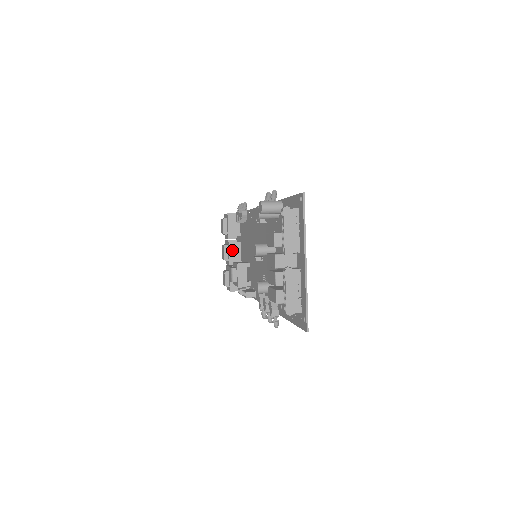
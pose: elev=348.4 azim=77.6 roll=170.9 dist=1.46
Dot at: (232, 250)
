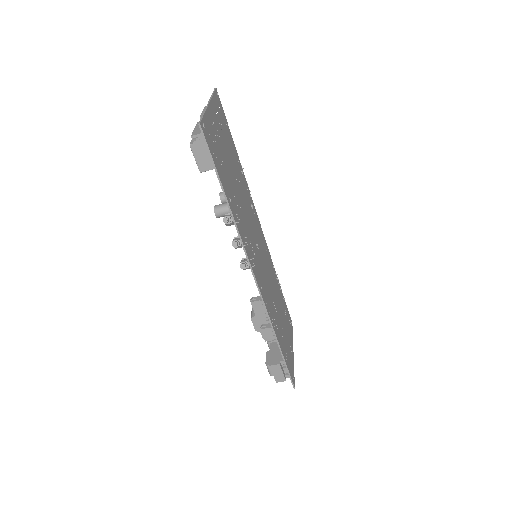
Dot at: occluded
